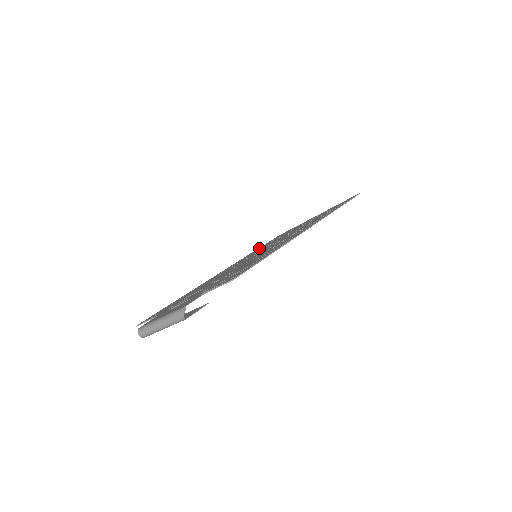
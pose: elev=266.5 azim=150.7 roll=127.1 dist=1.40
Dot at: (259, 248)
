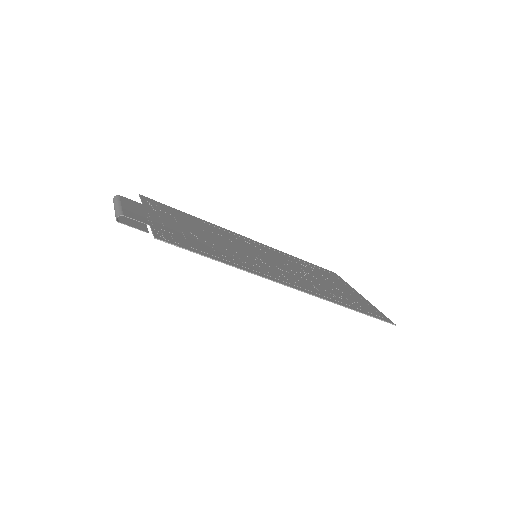
Dot at: (297, 259)
